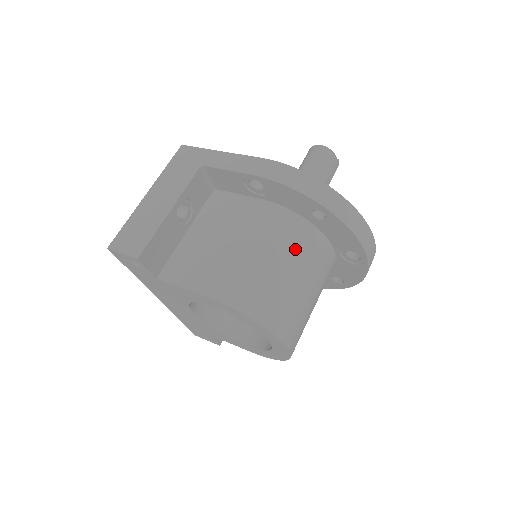
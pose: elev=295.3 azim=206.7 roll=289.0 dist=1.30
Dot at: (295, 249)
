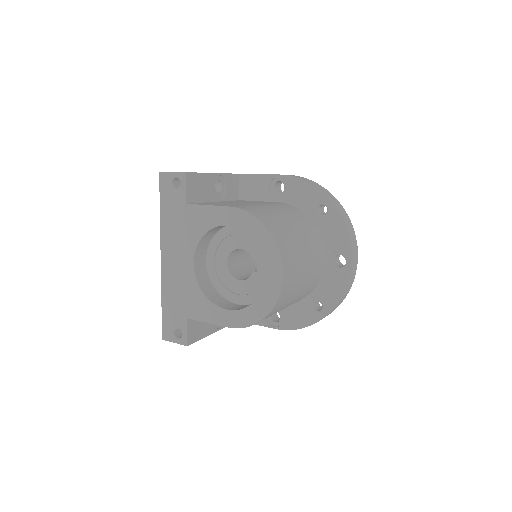
Dot at: (300, 223)
